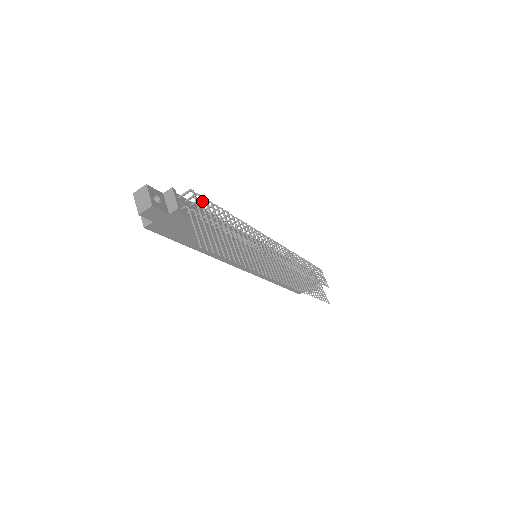
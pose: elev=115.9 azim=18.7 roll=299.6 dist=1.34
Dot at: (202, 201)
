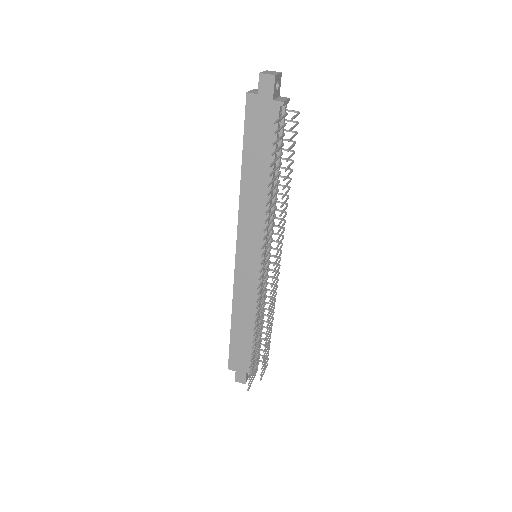
Dot at: (297, 124)
